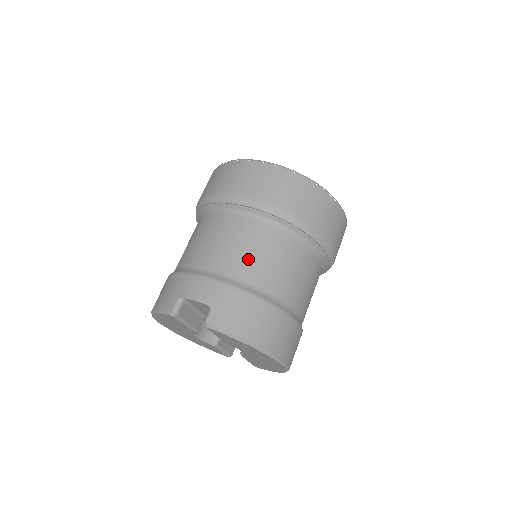
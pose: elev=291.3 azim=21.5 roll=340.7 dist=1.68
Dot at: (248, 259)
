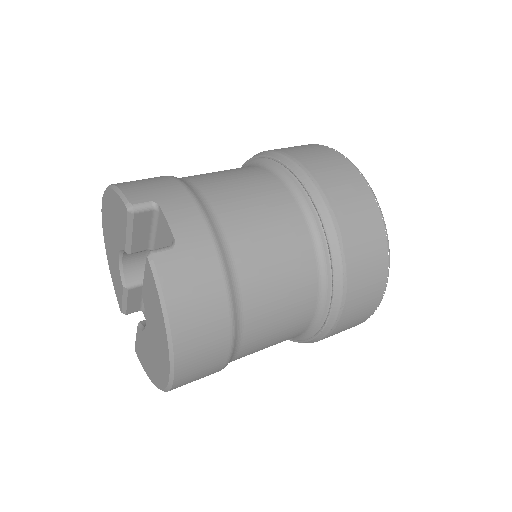
Dot at: (260, 246)
